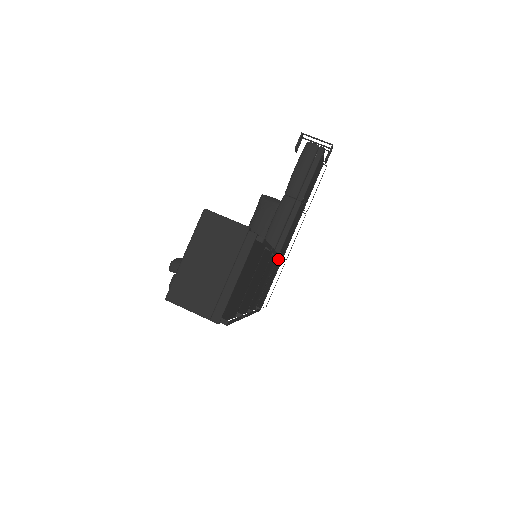
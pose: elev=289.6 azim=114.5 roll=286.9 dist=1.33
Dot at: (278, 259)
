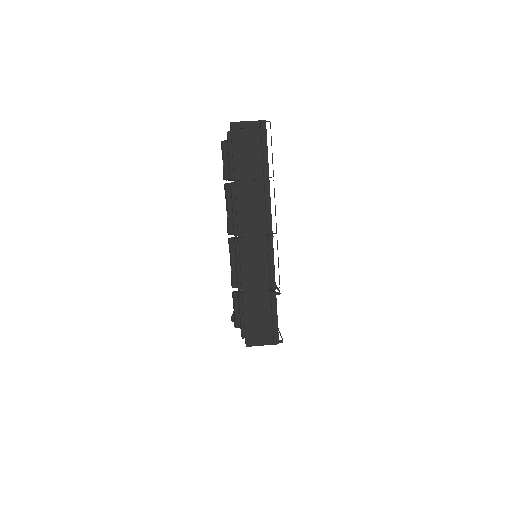
Dot at: occluded
